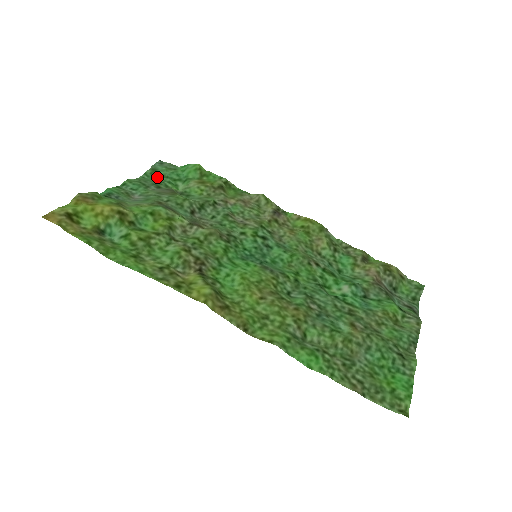
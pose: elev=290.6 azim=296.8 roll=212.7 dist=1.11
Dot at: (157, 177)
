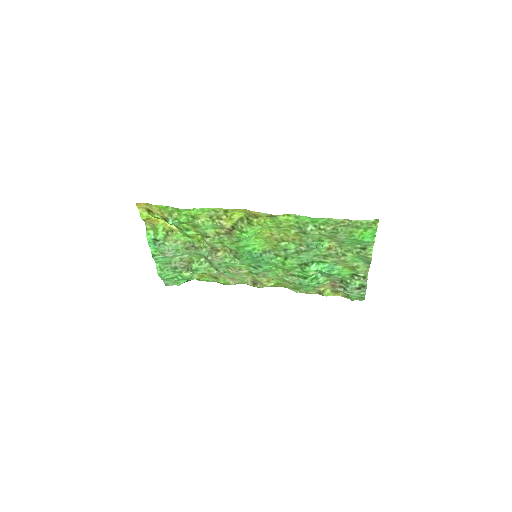
Dot at: (169, 278)
